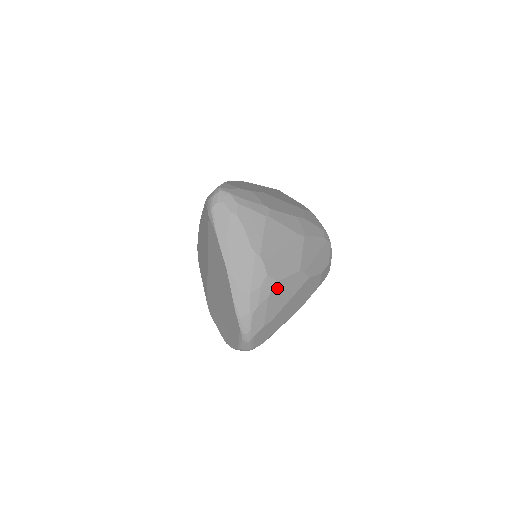
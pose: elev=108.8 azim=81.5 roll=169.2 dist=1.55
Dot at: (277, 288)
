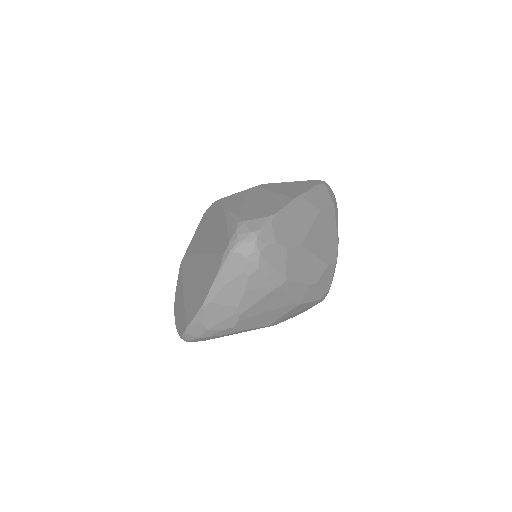
Dot at: (236, 332)
